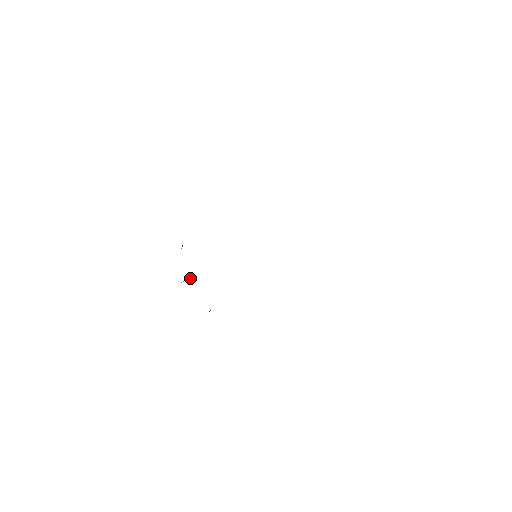
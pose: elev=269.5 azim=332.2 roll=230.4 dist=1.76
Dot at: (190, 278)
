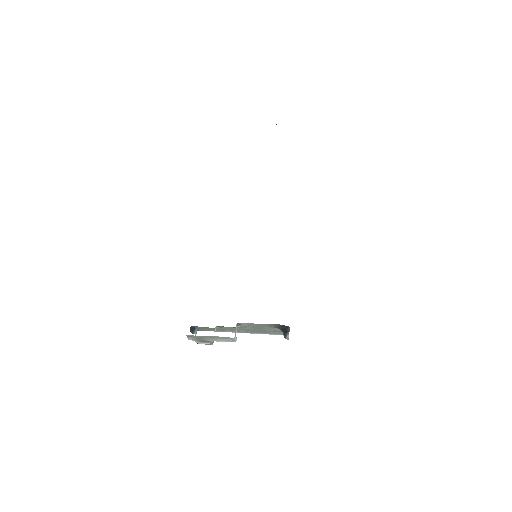
Dot at: (236, 338)
